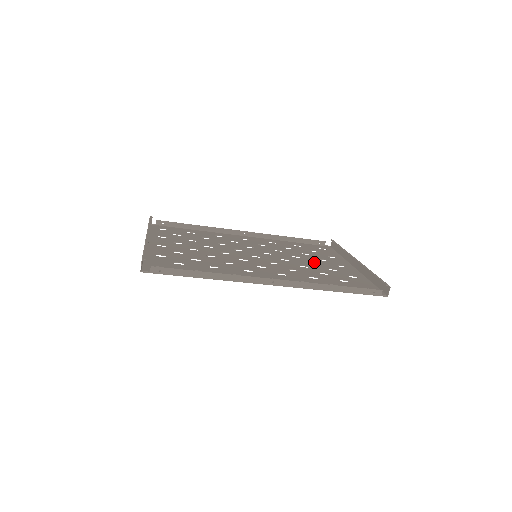
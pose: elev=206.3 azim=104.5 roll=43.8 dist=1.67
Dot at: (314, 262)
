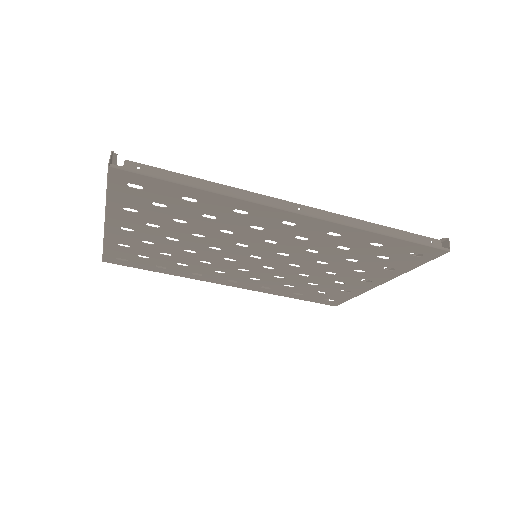
Dot at: (330, 274)
